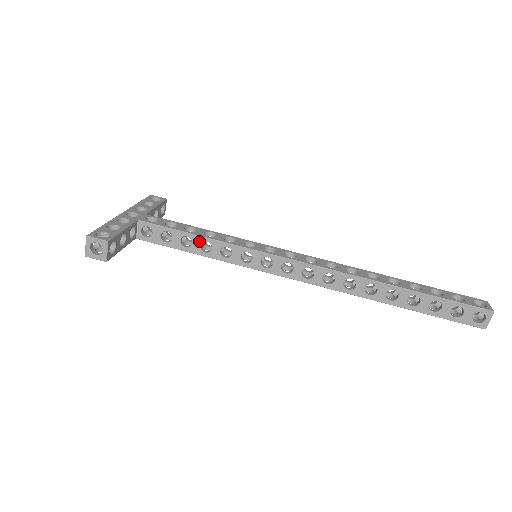
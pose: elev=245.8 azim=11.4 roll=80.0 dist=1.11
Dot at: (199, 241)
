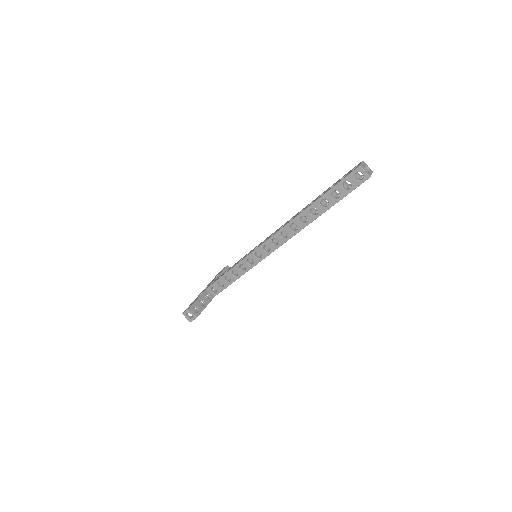
Dot at: (230, 274)
